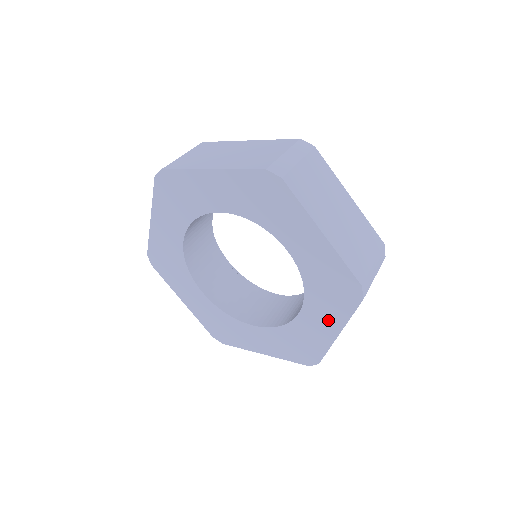
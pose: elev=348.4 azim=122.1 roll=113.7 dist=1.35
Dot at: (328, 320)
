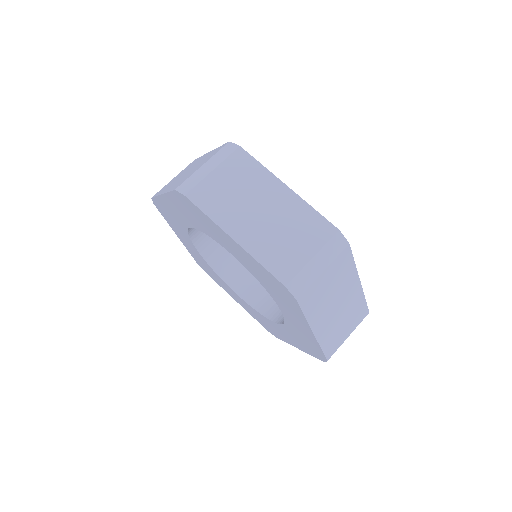
Dot at: (298, 319)
